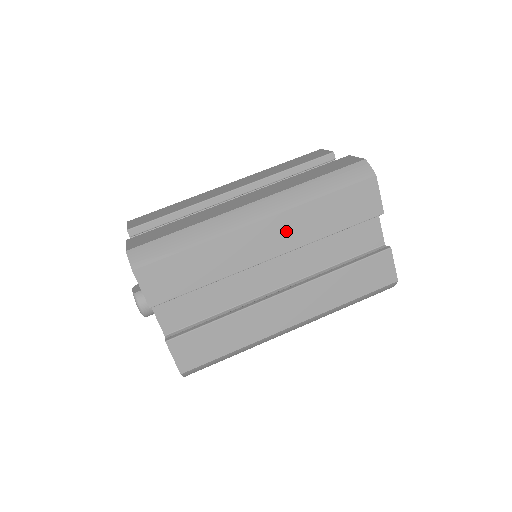
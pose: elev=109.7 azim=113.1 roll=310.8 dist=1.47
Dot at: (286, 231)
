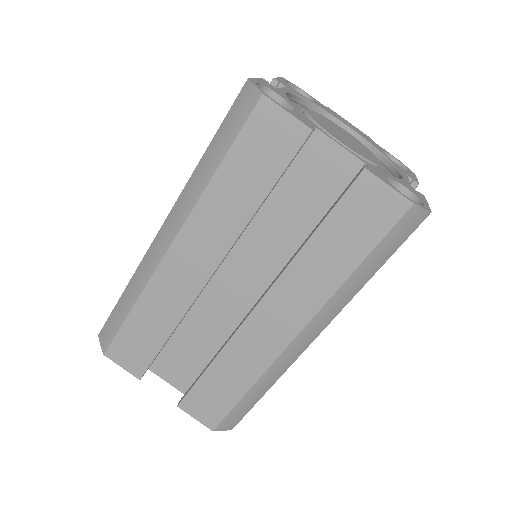
Dot at: occluded
